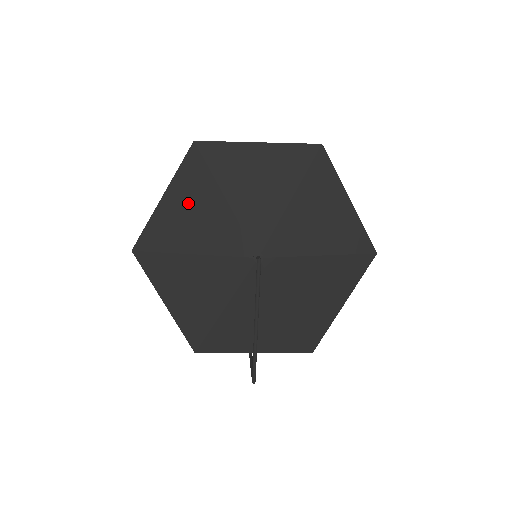
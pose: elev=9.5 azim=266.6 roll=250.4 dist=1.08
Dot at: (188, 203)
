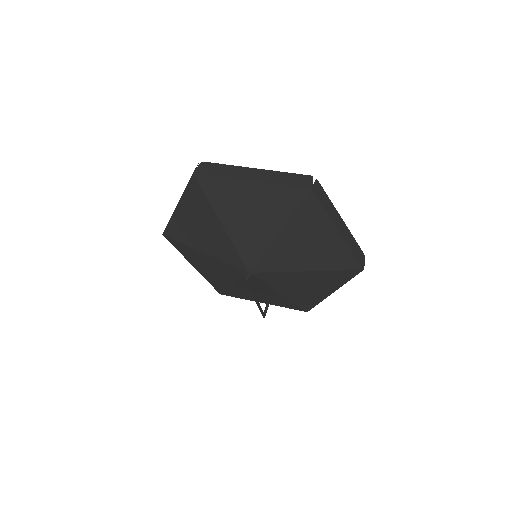
Dot at: (195, 218)
